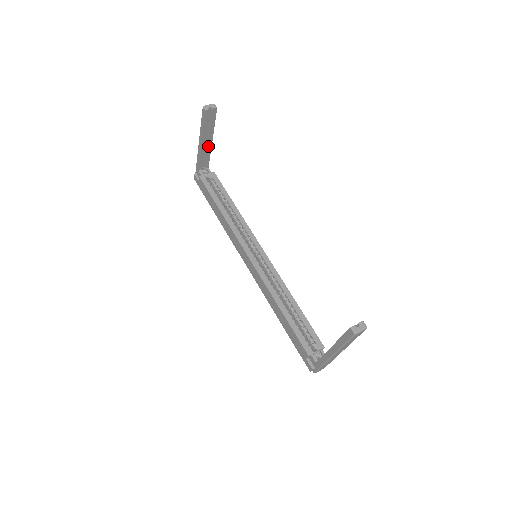
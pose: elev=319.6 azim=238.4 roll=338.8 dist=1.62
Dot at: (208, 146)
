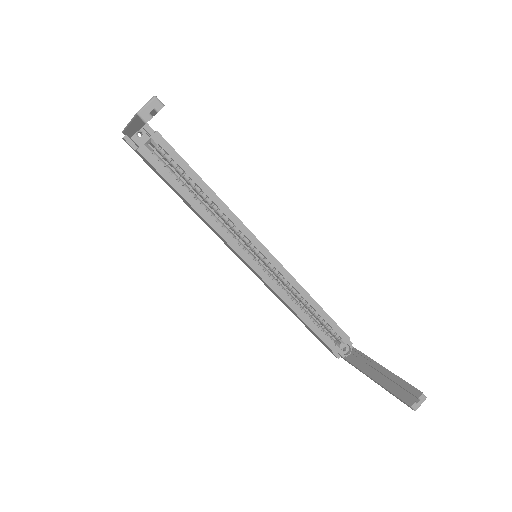
Dot at: occluded
